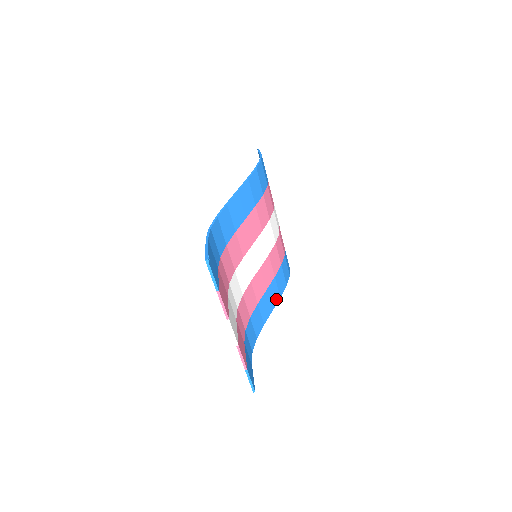
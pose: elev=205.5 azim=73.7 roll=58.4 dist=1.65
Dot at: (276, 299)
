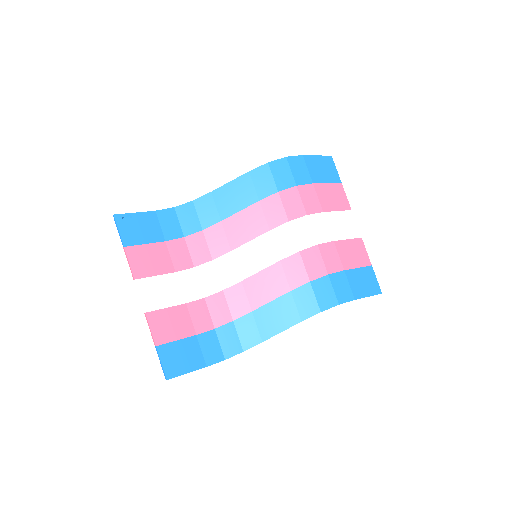
Dot at: (292, 320)
